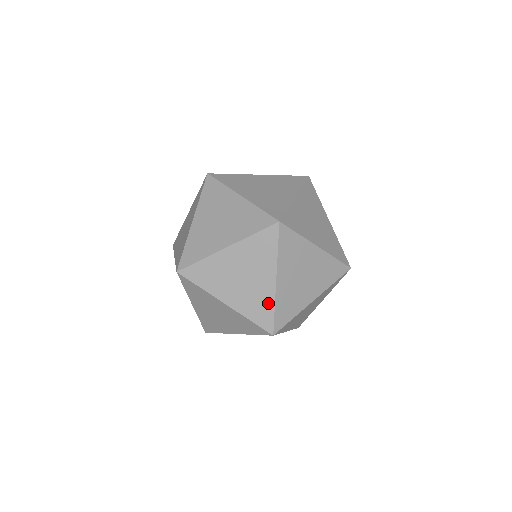
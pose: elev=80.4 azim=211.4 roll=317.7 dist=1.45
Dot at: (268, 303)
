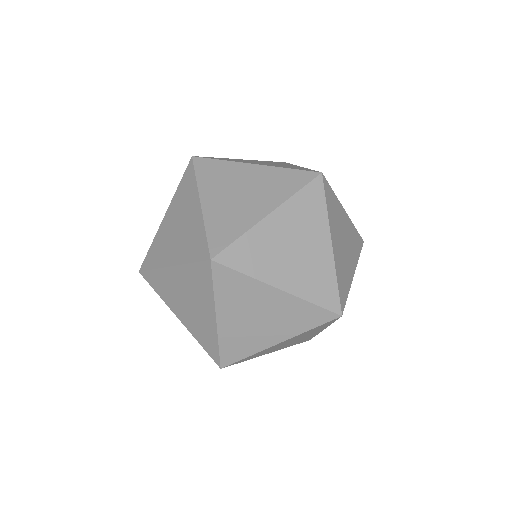
Dot at: occluded
